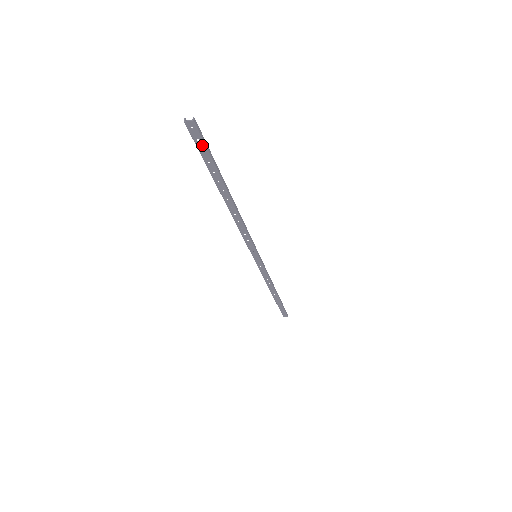
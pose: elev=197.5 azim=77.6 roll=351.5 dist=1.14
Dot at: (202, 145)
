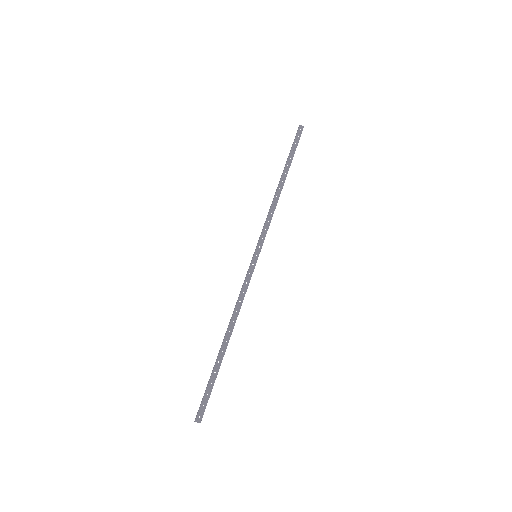
Dot at: (298, 140)
